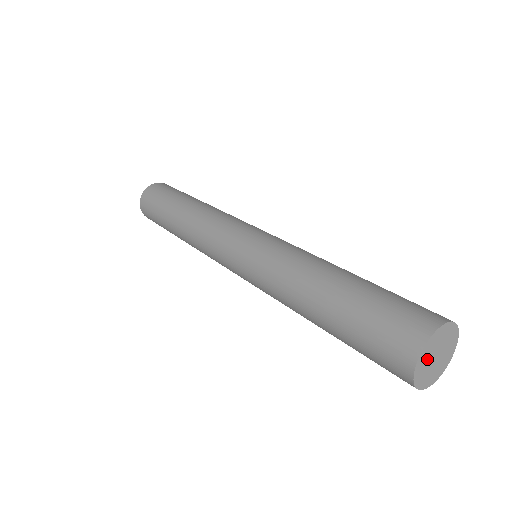
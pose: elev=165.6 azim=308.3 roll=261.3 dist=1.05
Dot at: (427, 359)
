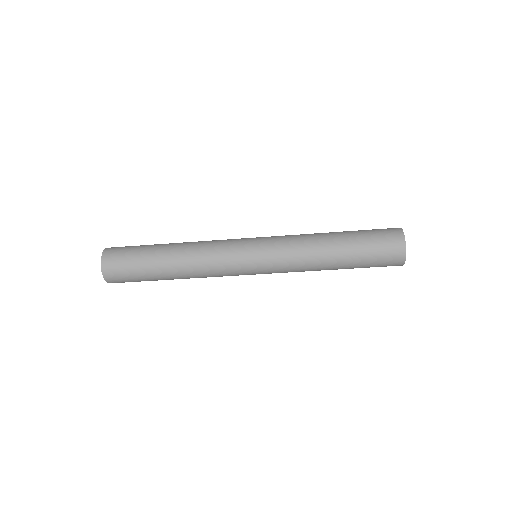
Dot at: occluded
